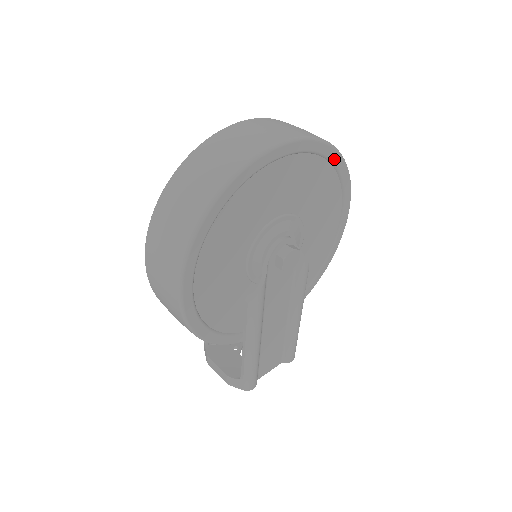
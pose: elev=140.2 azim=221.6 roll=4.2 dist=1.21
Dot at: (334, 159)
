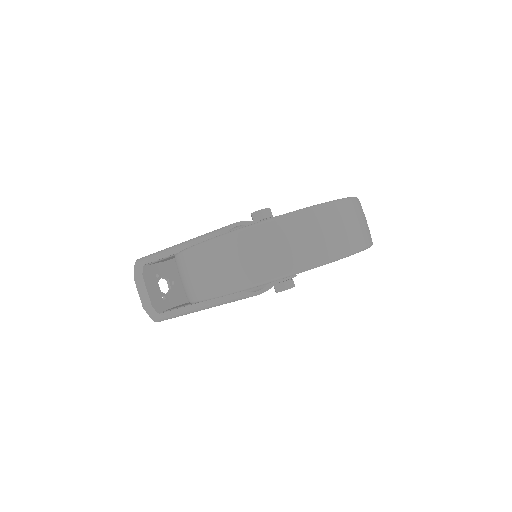
Dot at: occluded
